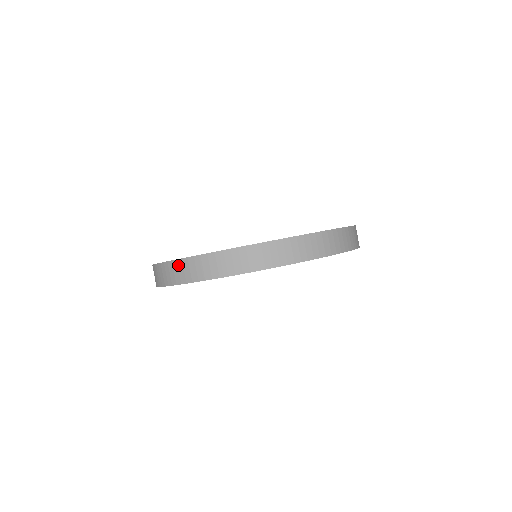
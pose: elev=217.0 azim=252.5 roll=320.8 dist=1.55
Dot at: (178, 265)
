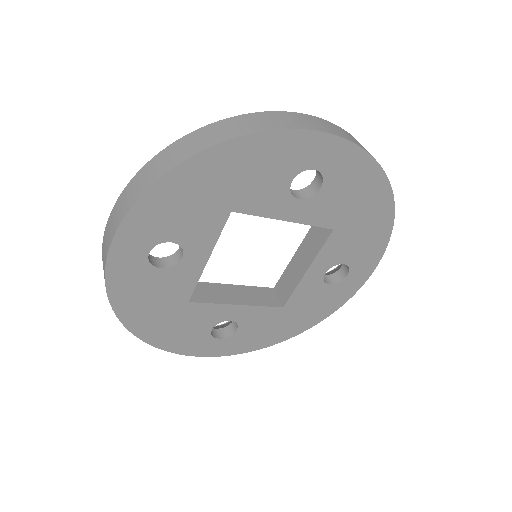
Dot at: occluded
